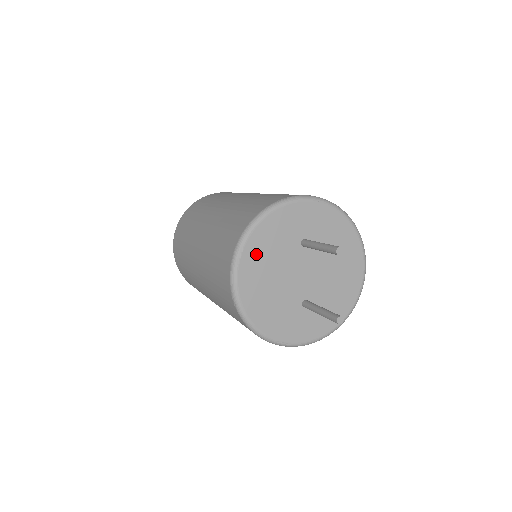
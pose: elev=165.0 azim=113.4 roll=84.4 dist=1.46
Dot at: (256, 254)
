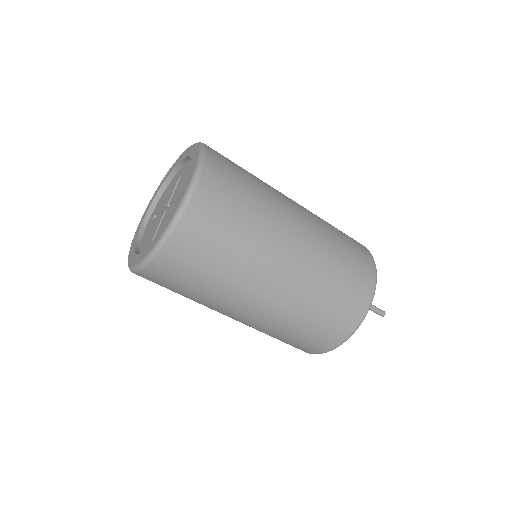
Dot at: occluded
